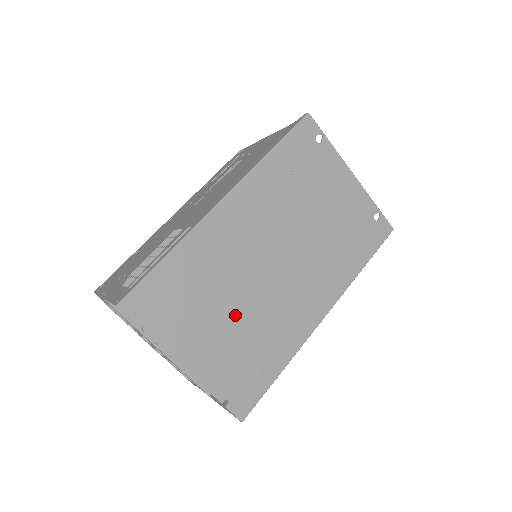
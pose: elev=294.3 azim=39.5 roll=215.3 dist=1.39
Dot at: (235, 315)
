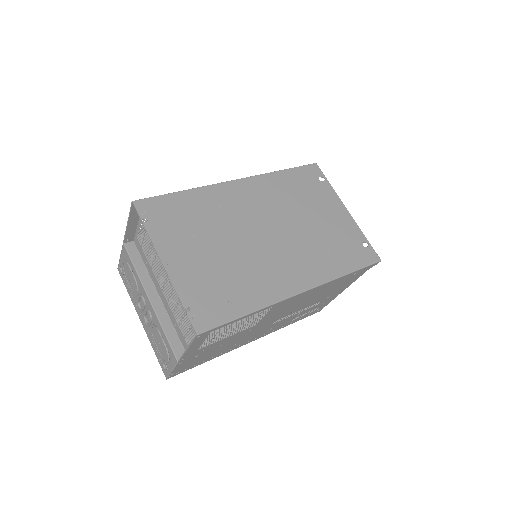
Dot at: (220, 251)
